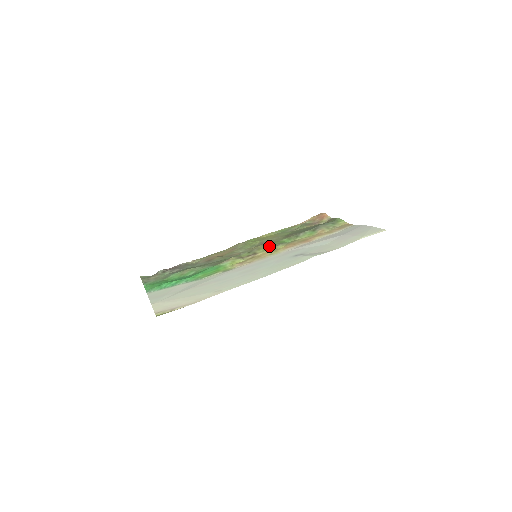
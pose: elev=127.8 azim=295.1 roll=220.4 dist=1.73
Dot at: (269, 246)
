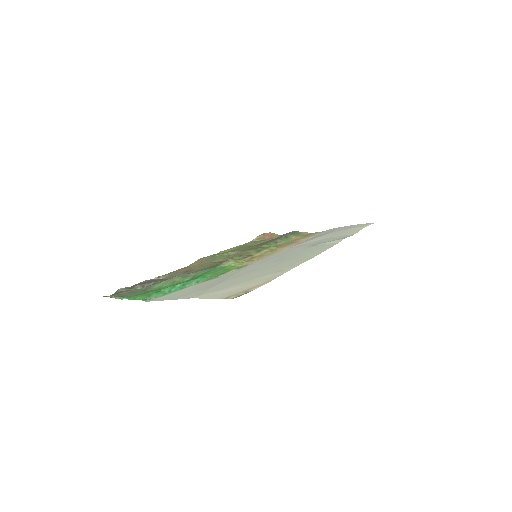
Dot at: (258, 249)
